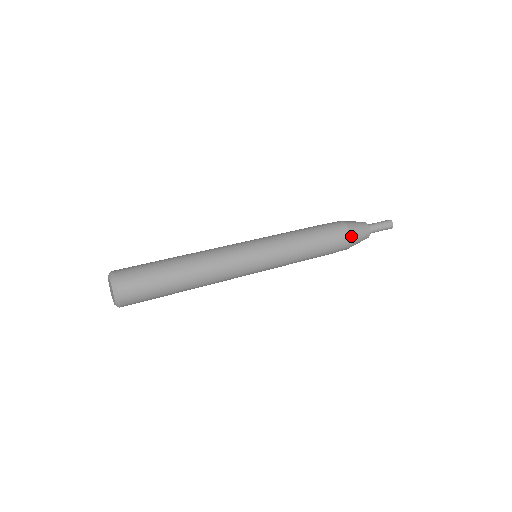
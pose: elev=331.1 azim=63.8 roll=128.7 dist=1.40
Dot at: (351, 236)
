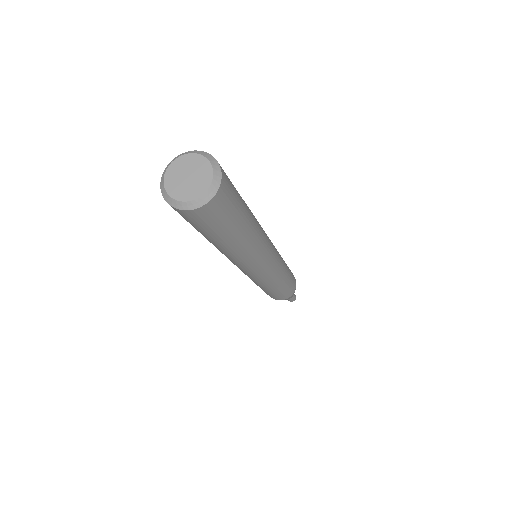
Dot at: occluded
